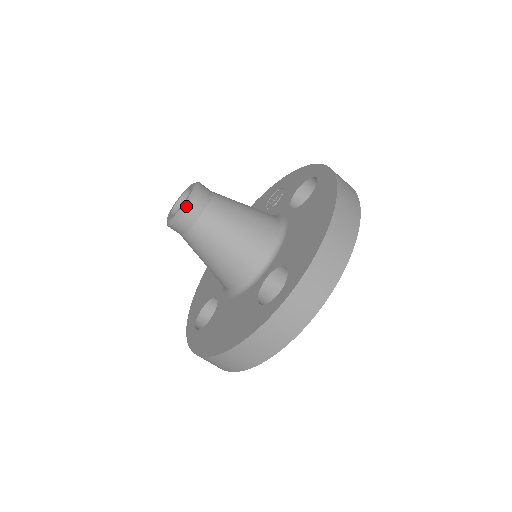
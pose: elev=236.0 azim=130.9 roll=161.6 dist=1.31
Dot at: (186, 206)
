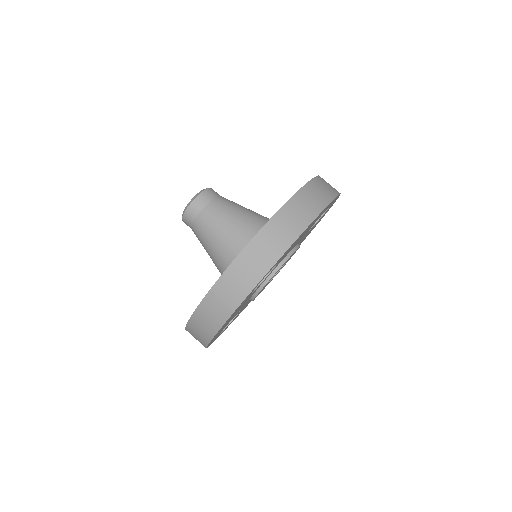
Dot at: occluded
